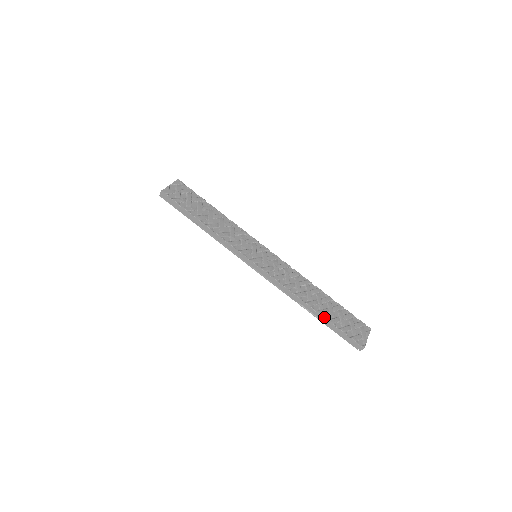
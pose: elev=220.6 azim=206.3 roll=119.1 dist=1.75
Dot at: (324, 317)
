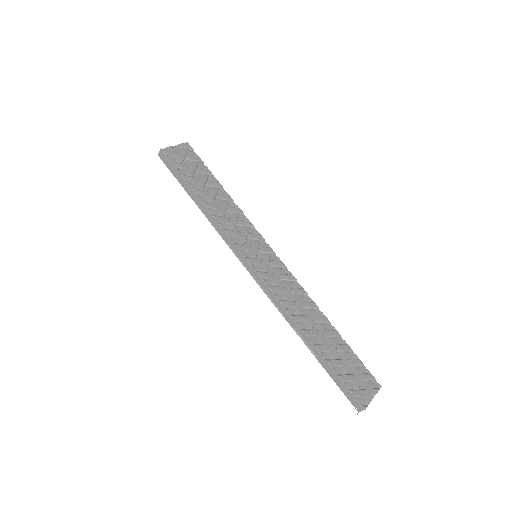
Dot at: (322, 355)
